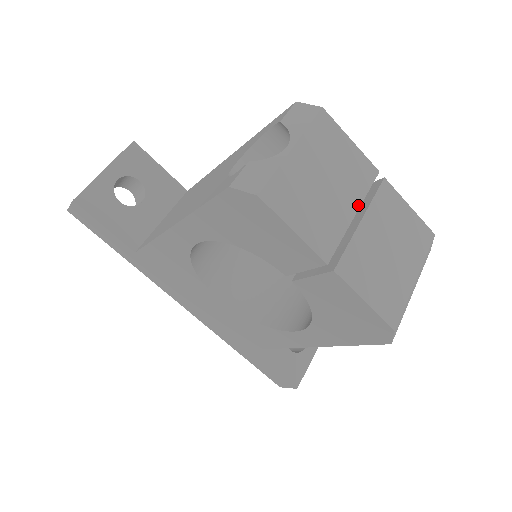
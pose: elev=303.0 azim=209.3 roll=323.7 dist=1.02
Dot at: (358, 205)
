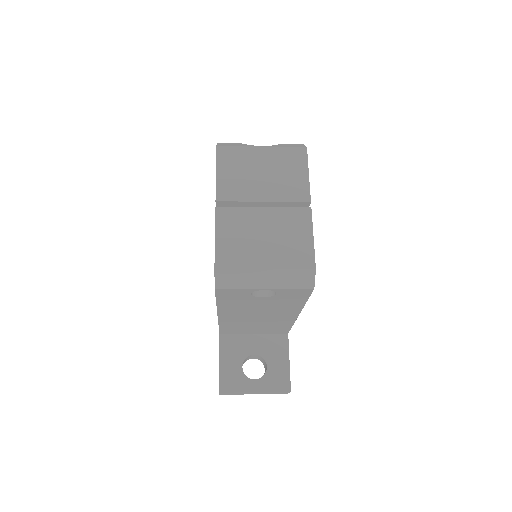
Dot at: (272, 200)
